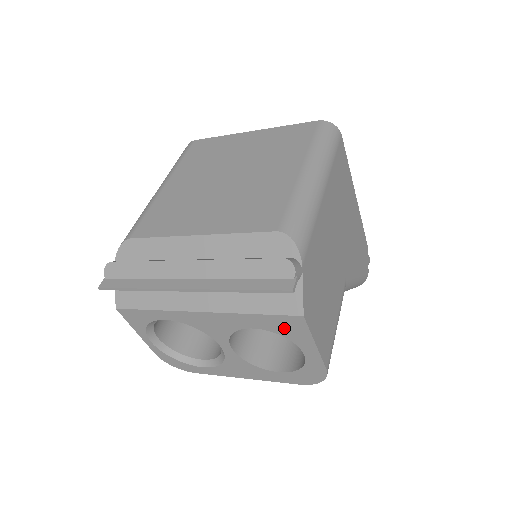
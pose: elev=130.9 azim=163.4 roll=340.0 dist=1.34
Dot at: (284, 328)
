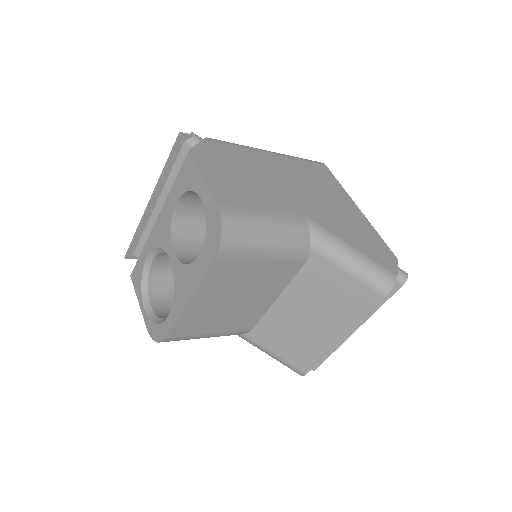
Dot at: (186, 179)
